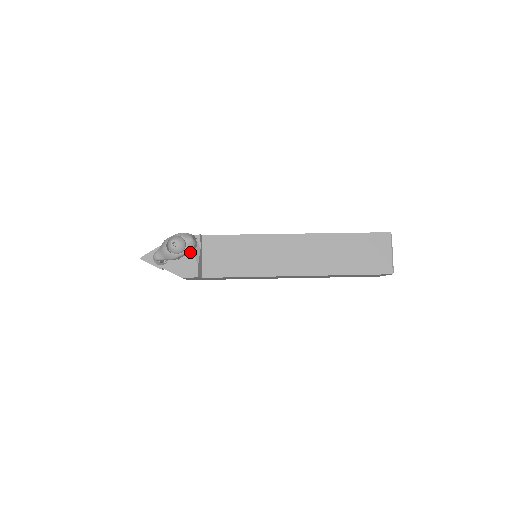
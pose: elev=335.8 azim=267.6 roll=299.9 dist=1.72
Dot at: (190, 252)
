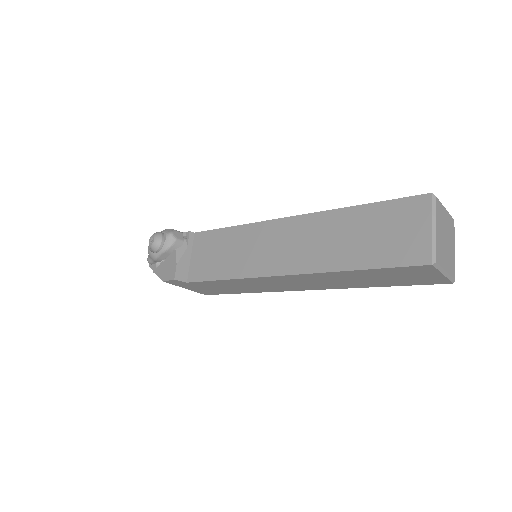
Dot at: (174, 251)
